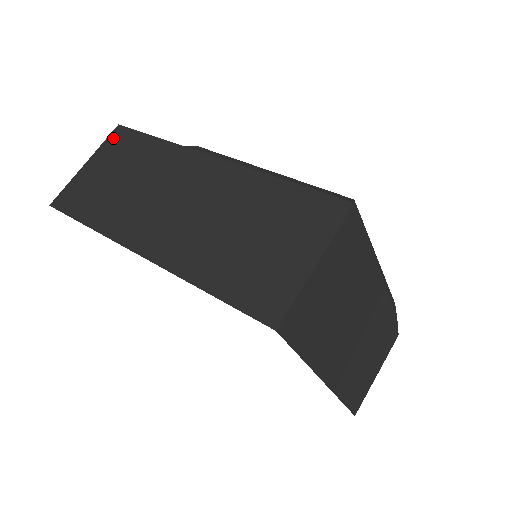
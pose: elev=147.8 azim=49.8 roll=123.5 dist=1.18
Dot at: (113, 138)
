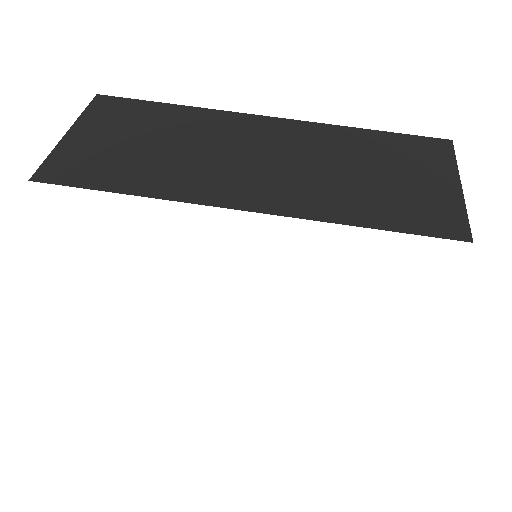
Dot at: (98, 106)
